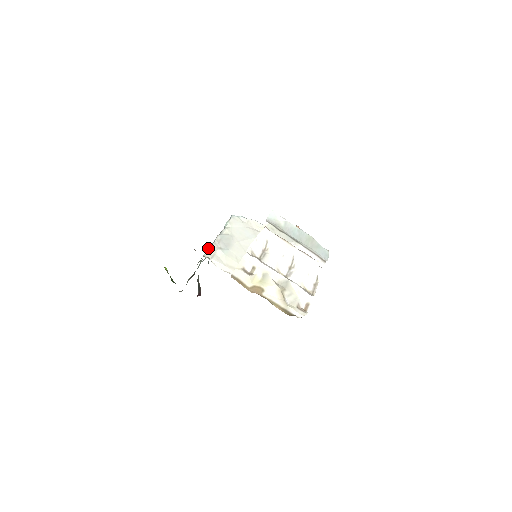
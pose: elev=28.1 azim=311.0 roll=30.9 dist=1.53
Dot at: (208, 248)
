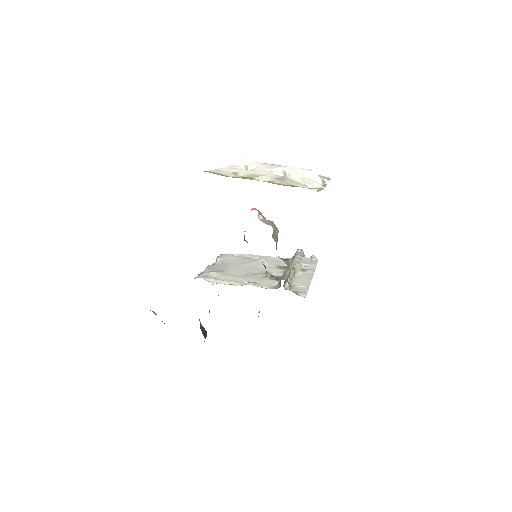
Dot at: (198, 274)
